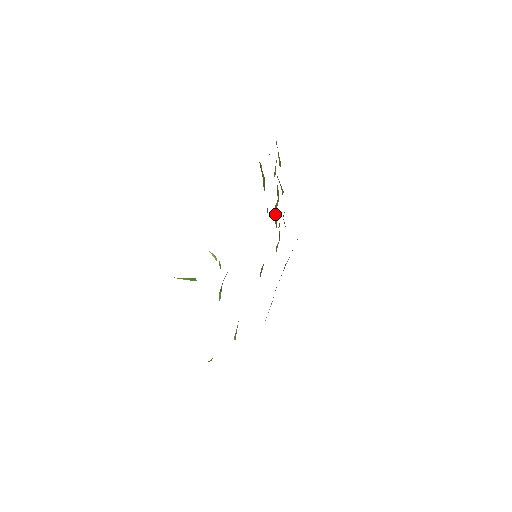
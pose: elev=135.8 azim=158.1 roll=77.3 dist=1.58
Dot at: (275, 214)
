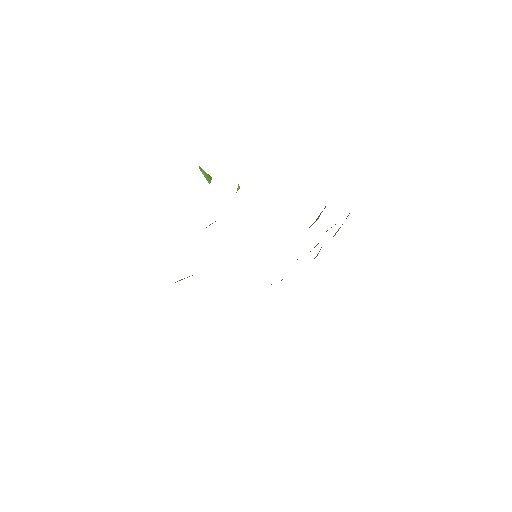
Dot at: occluded
